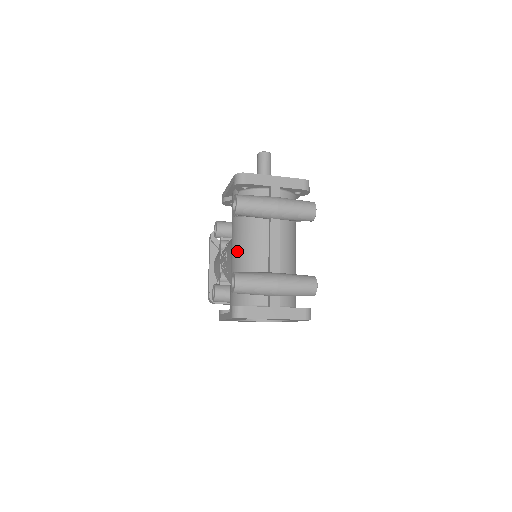
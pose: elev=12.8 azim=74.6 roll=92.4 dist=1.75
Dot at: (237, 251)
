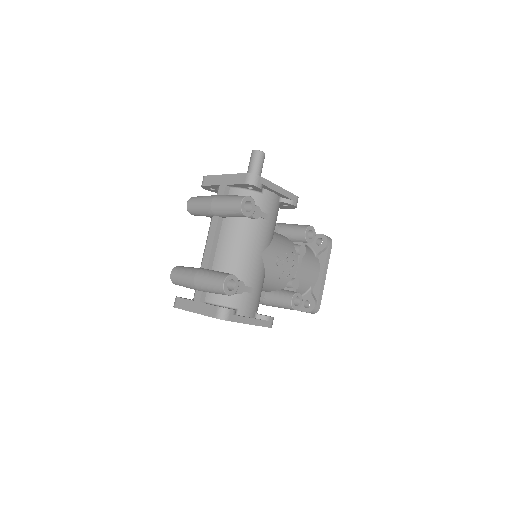
Dot at: occluded
